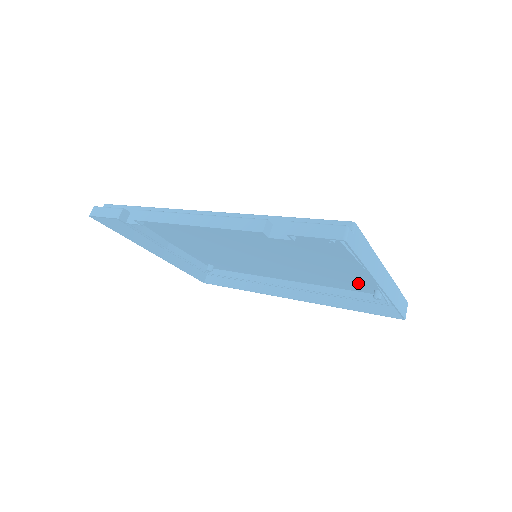
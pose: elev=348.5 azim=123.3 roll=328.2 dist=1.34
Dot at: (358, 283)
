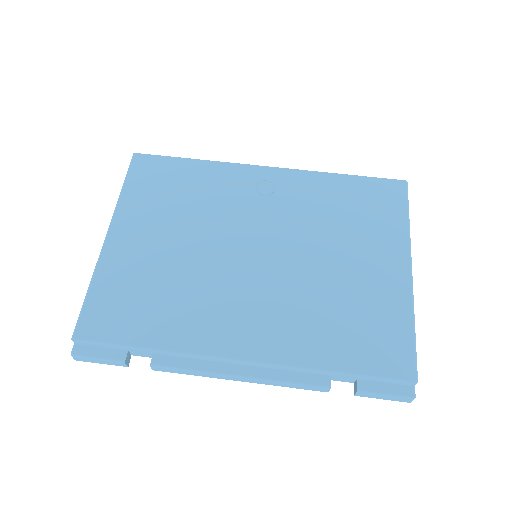
Dot at: (364, 216)
